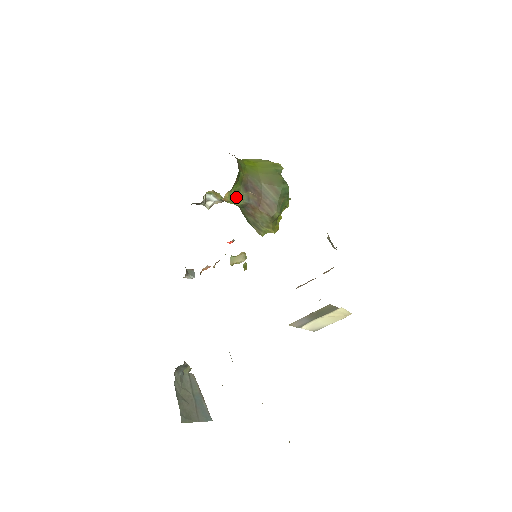
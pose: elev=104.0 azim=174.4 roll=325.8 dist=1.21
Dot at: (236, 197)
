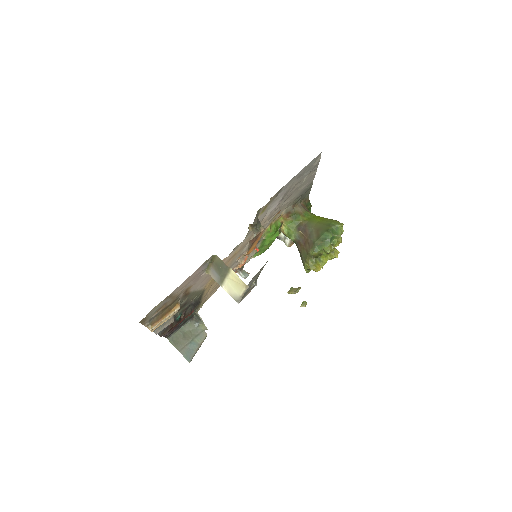
Dot at: (290, 233)
